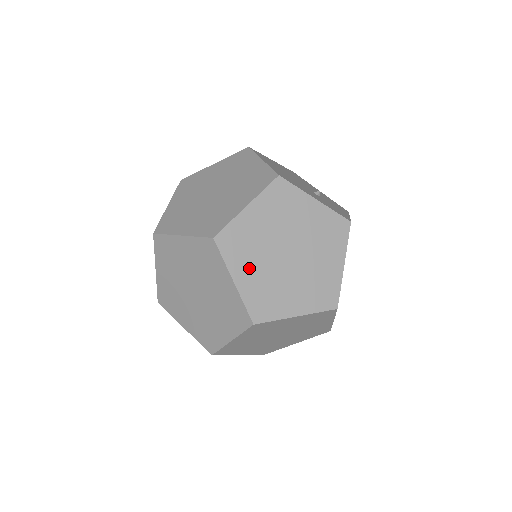
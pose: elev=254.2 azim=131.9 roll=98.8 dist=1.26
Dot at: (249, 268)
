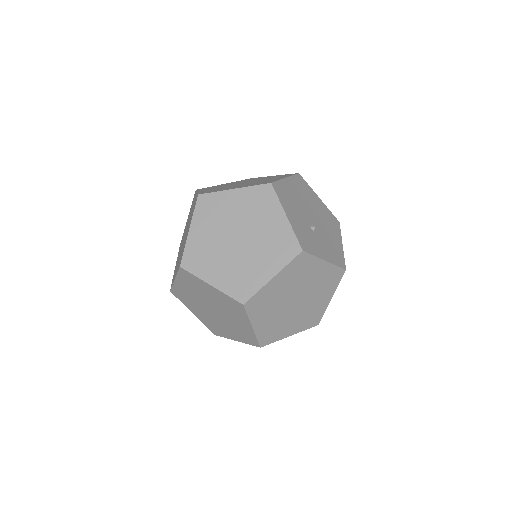
Dot at: (205, 229)
